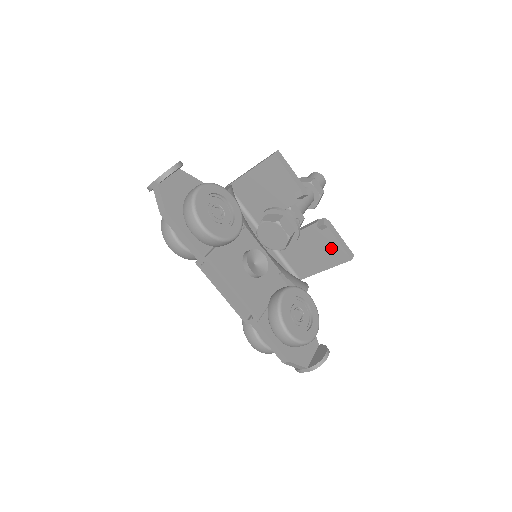
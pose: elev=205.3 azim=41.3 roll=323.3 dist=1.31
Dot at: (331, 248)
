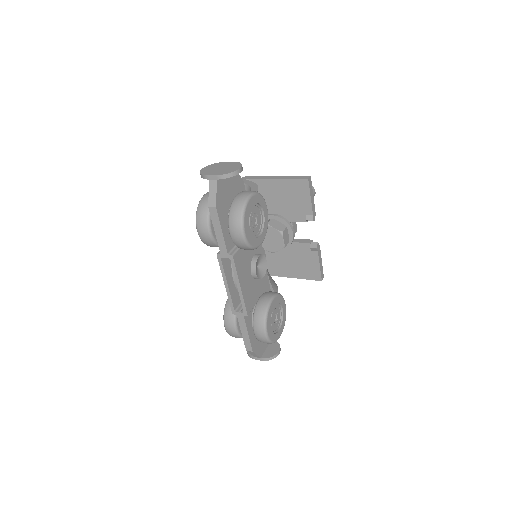
Dot at: (310, 266)
